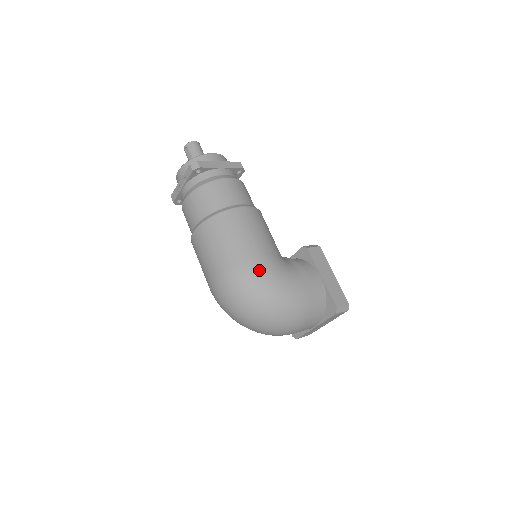
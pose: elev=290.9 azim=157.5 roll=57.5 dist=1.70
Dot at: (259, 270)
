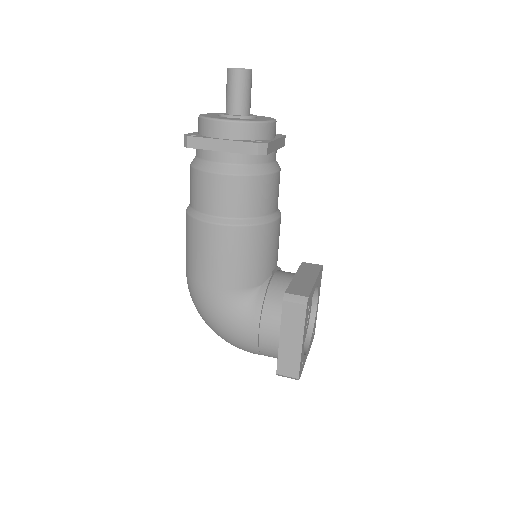
Dot at: (201, 299)
